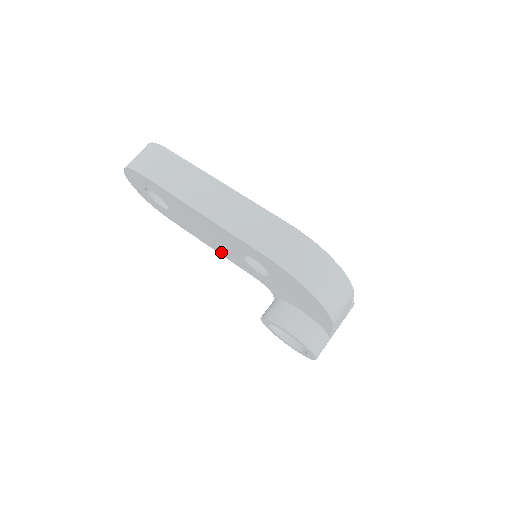
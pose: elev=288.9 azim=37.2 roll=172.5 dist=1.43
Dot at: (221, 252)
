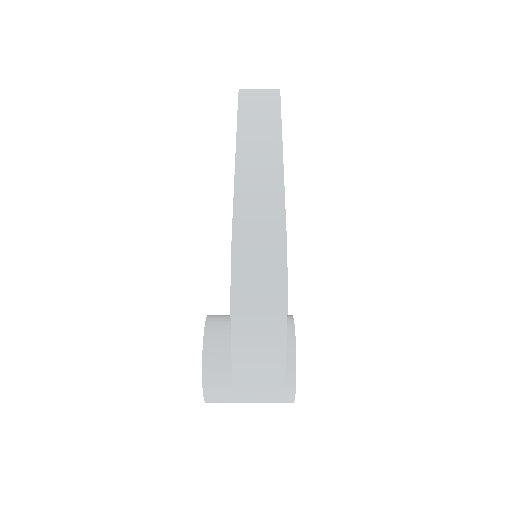
Dot at: occluded
